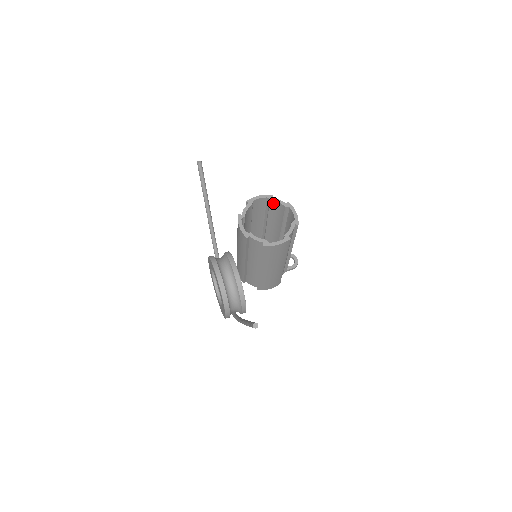
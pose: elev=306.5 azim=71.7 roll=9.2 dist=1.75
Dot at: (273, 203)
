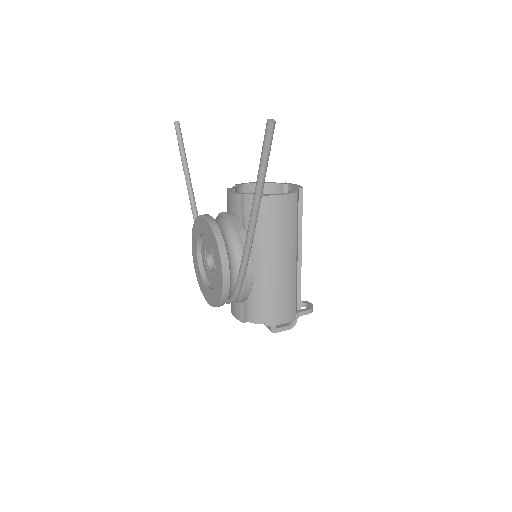
Dot at: (267, 188)
